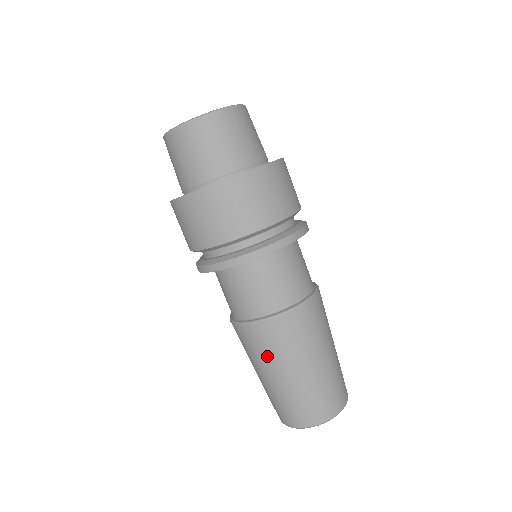
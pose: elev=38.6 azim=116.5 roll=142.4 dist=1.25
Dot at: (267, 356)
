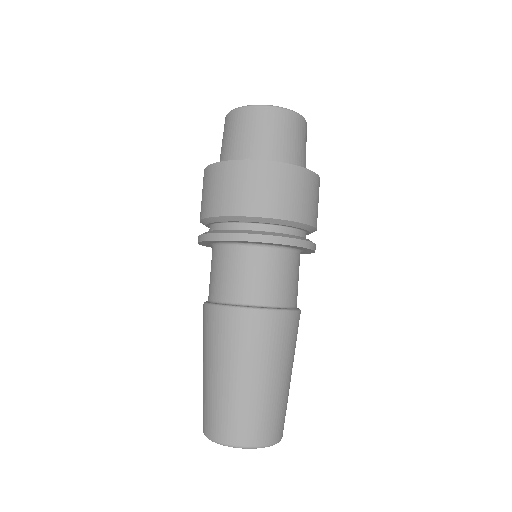
Dot at: (240, 349)
